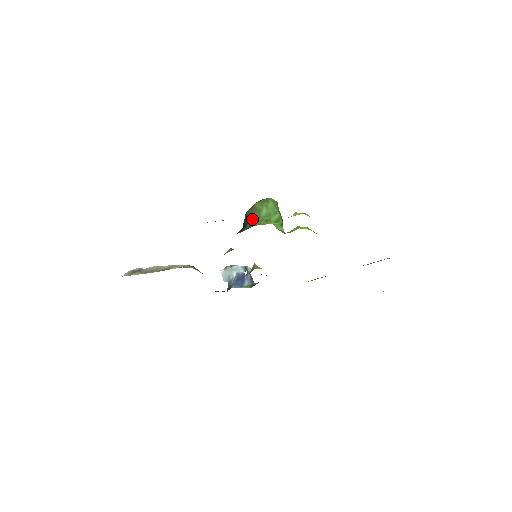
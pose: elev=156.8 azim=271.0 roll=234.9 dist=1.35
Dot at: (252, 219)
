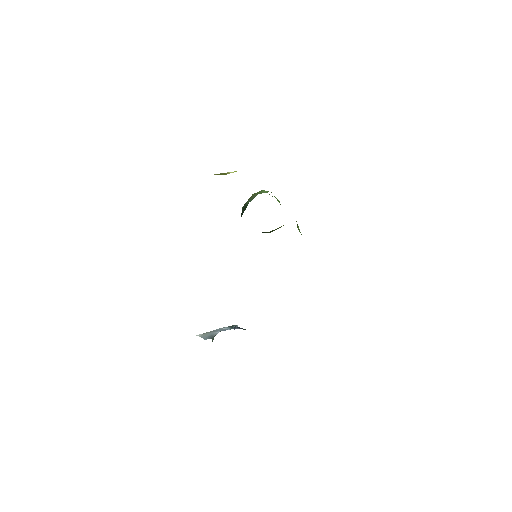
Dot at: (253, 198)
